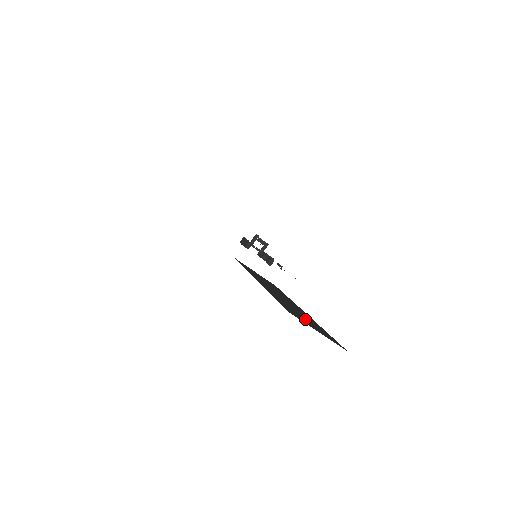
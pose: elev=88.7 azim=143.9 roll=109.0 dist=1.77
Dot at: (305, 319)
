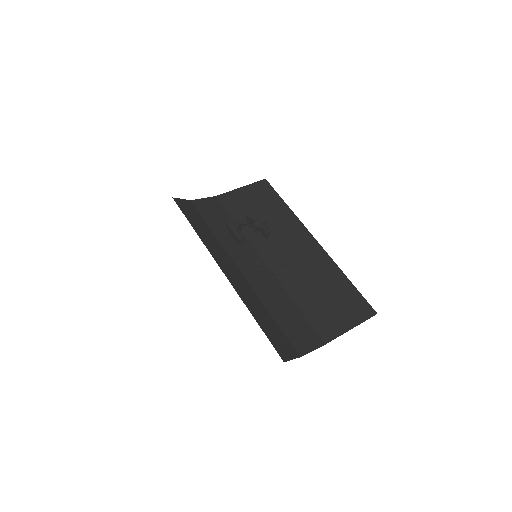
Dot at: (332, 304)
